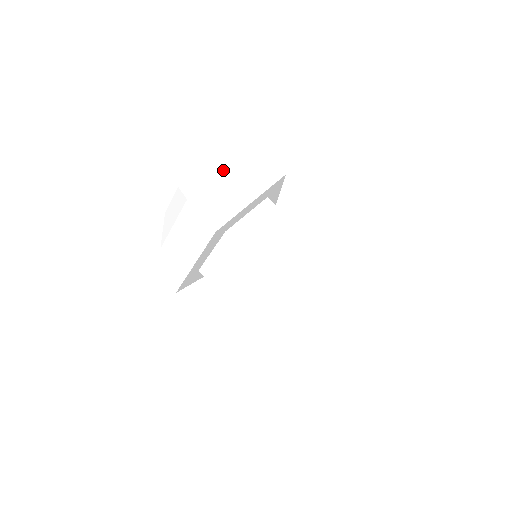
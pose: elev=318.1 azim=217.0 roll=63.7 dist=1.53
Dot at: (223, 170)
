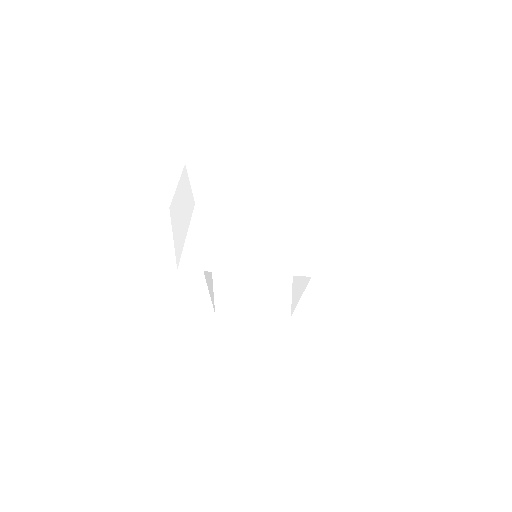
Dot at: (273, 199)
